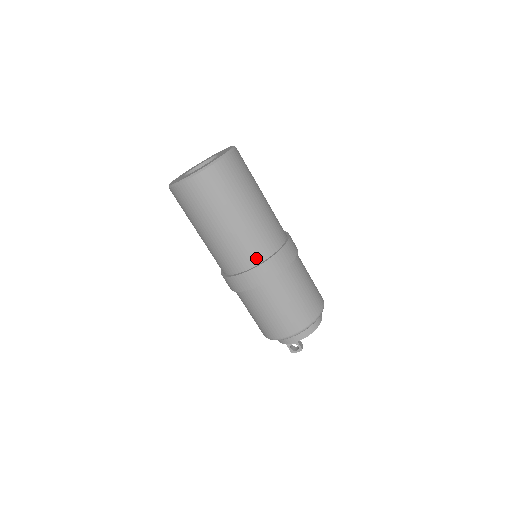
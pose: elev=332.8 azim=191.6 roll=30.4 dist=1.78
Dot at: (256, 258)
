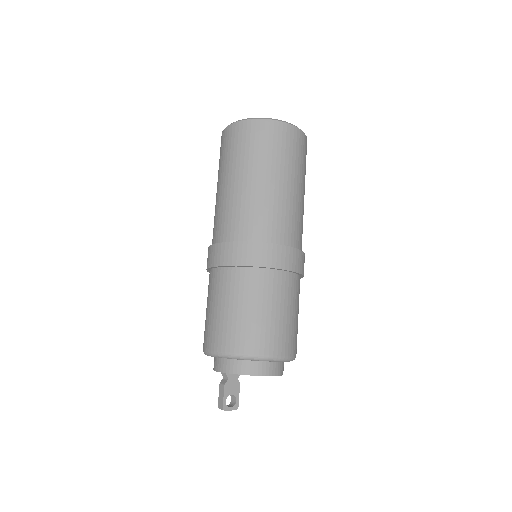
Dot at: (296, 241)
